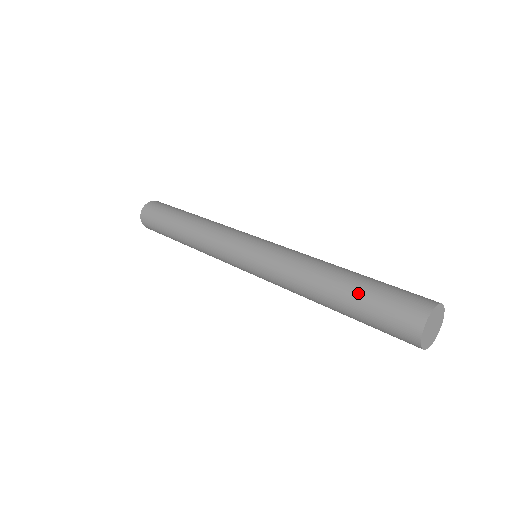
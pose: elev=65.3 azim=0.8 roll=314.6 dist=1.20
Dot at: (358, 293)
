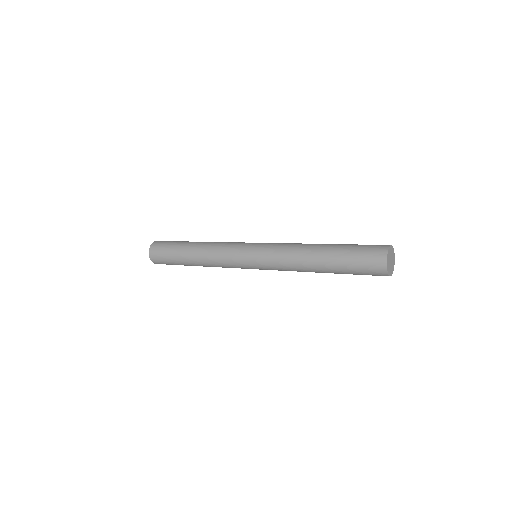
Dot at: (341, 249)
